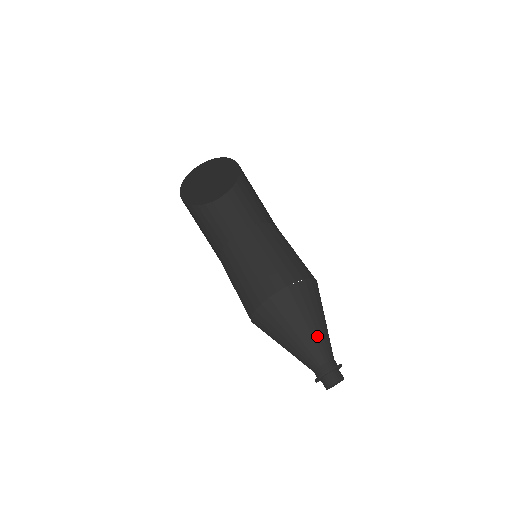
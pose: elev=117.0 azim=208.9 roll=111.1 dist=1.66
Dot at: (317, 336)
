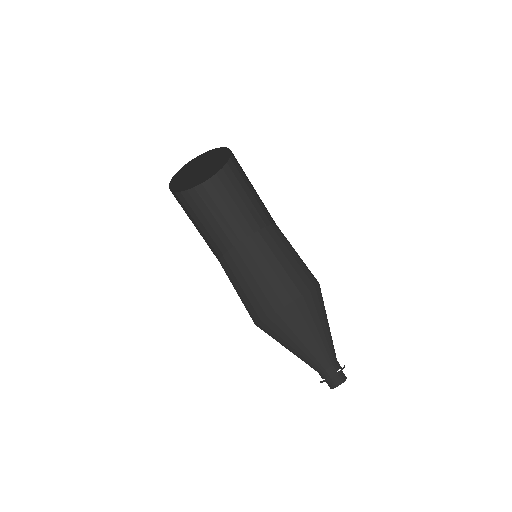
Dot at: (329, 339)
